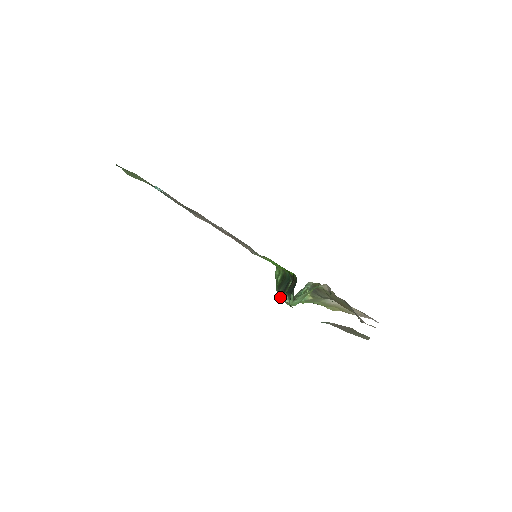
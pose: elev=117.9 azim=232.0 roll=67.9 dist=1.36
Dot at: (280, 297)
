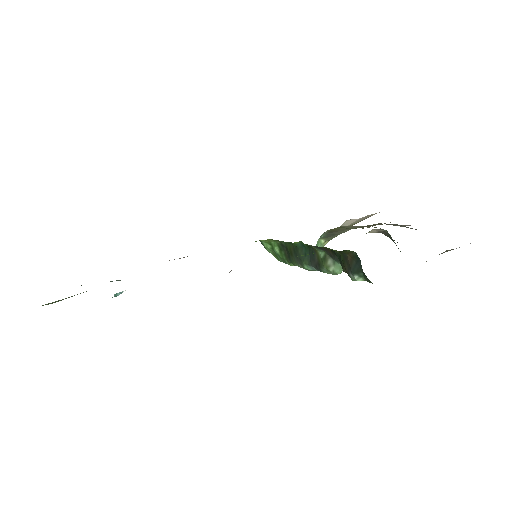
Dot at: (308, 270)
